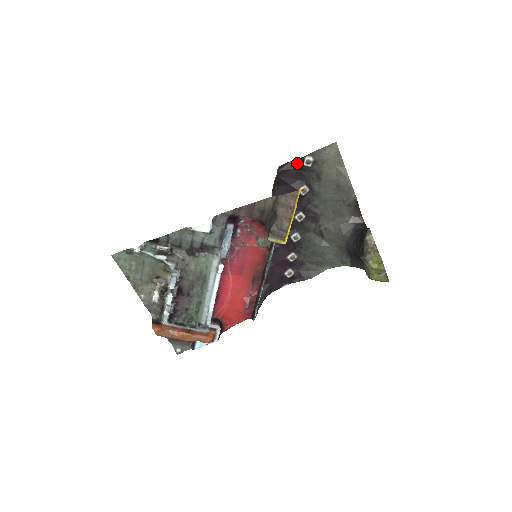
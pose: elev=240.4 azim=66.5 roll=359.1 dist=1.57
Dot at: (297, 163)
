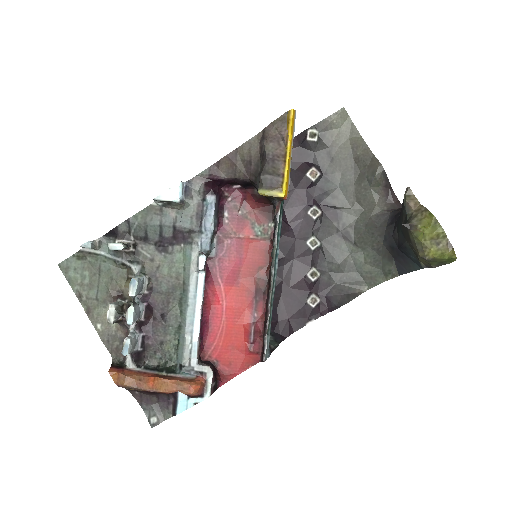
Dot at: (299, 140)
